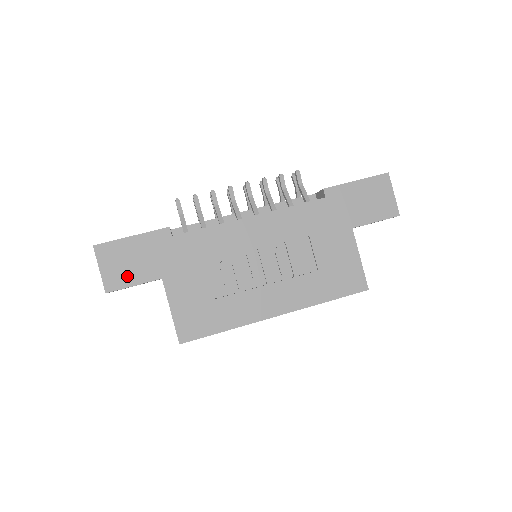
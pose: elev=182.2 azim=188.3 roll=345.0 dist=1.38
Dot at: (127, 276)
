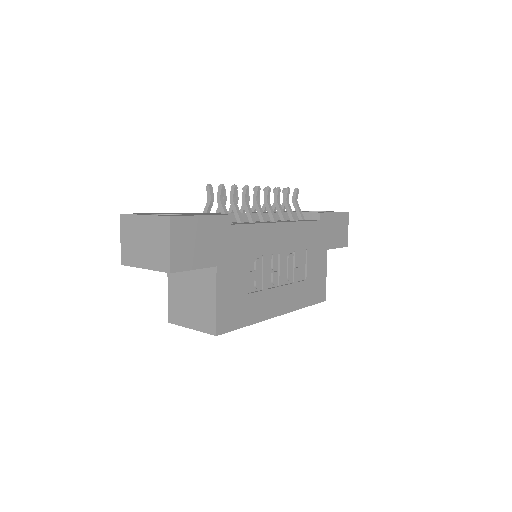
Dot at: (191, 258)
